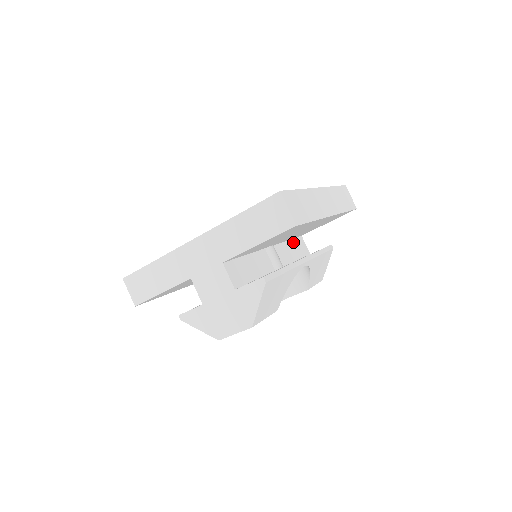
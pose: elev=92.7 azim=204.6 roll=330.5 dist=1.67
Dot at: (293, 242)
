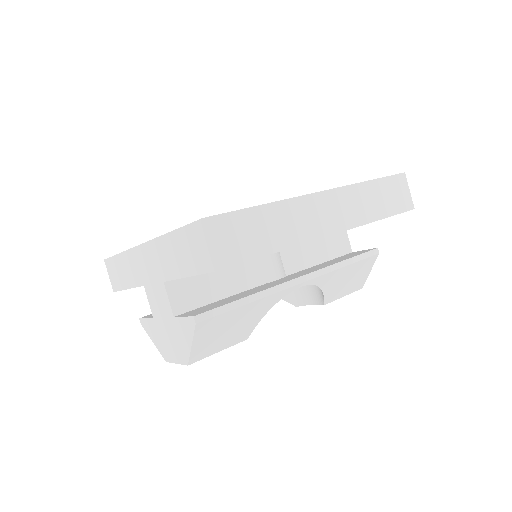
Dot at: (322, 238)
